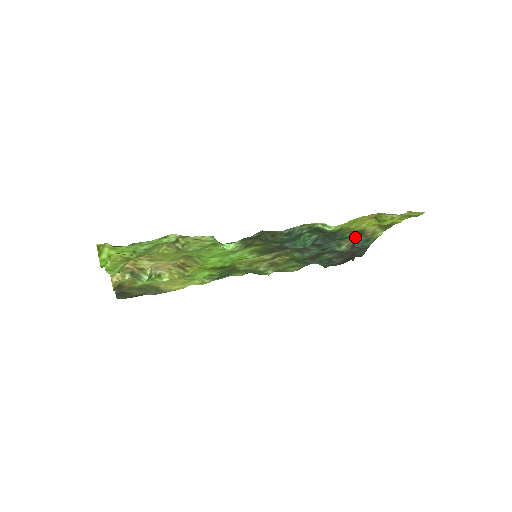
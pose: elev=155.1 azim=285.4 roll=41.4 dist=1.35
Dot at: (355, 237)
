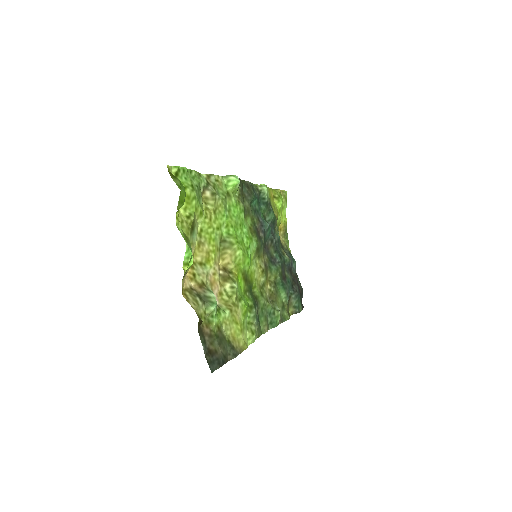
Dot at: (283, 249)
